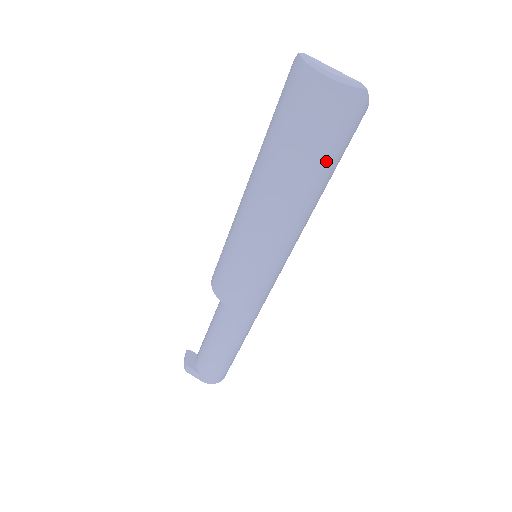
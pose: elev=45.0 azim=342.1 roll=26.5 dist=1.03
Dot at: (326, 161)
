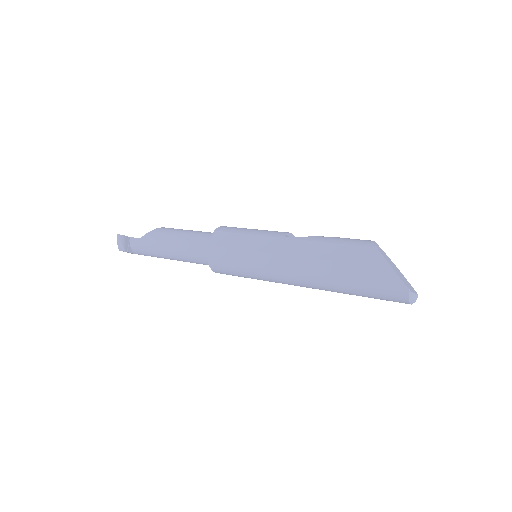
Dot at: occluded
